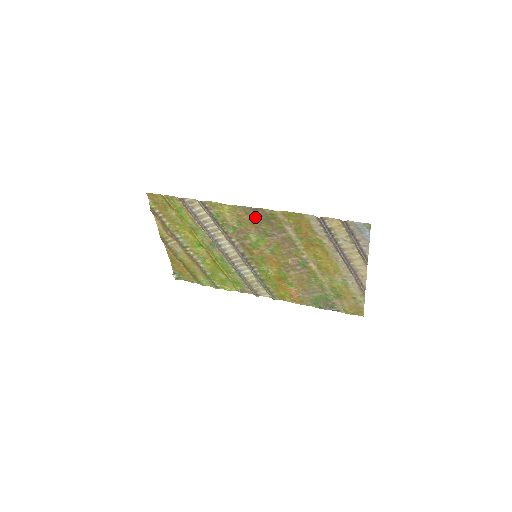
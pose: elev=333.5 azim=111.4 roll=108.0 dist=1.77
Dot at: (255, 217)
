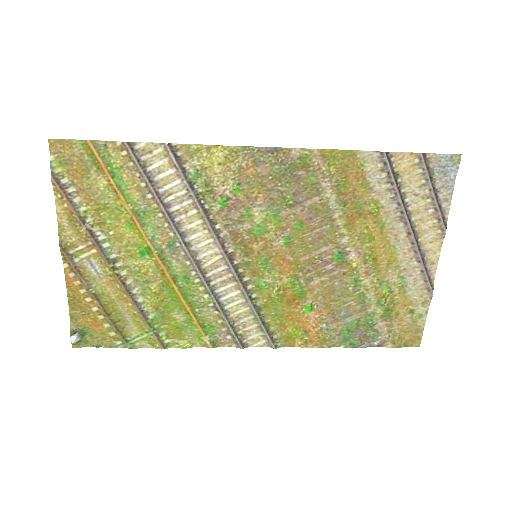
Dot at: (269, 169)
